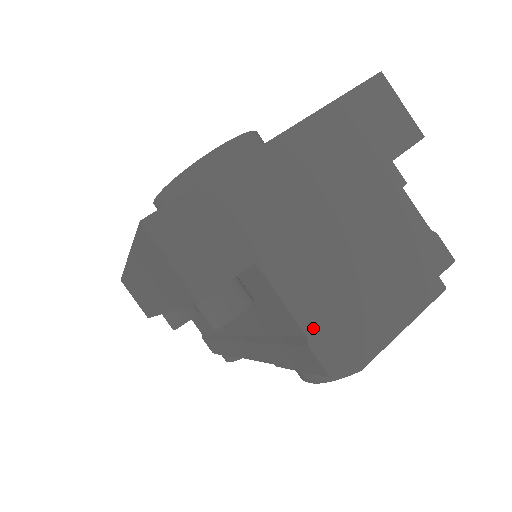
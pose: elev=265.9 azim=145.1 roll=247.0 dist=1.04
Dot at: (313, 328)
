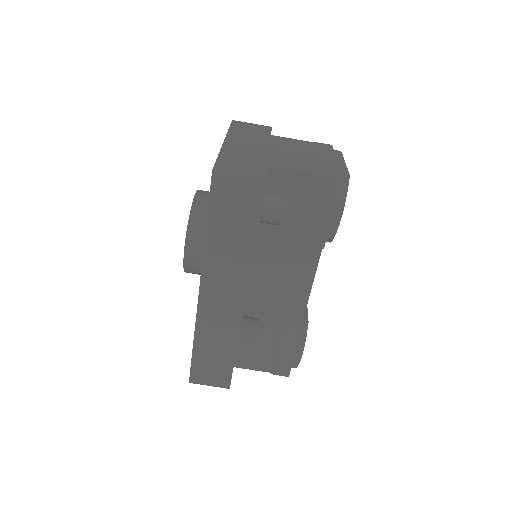
Dot at: (315, 172)
